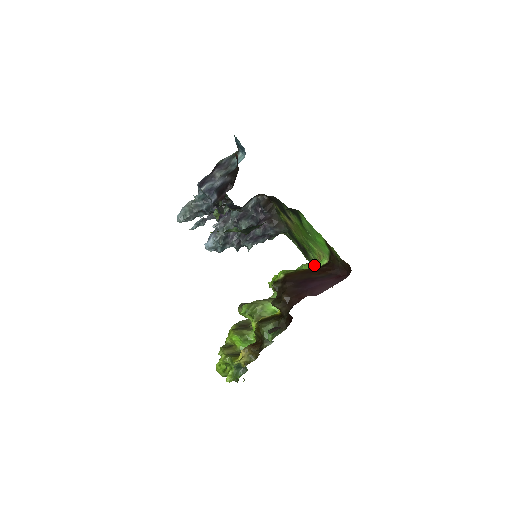
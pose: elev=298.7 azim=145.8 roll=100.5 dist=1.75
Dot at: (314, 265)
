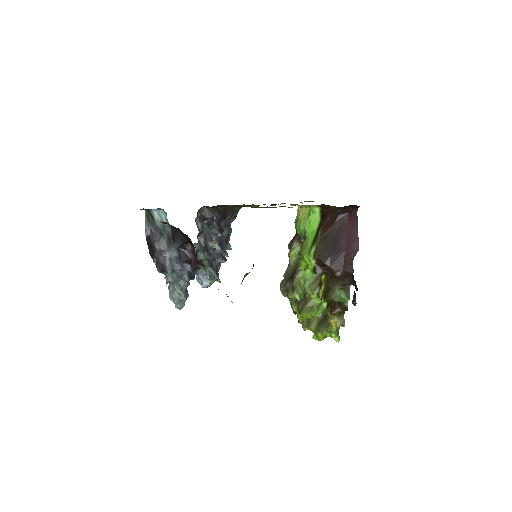
Dot at: (313, 221)
